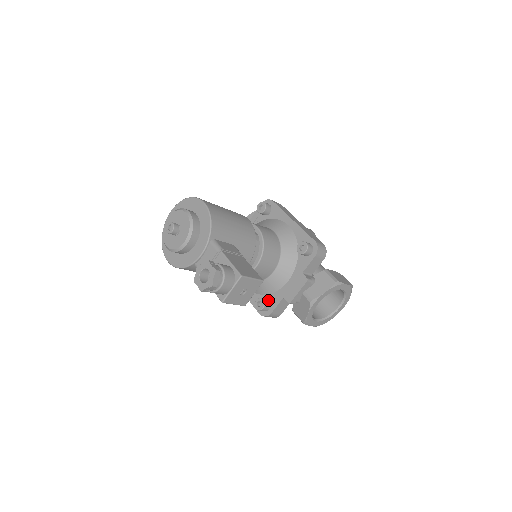
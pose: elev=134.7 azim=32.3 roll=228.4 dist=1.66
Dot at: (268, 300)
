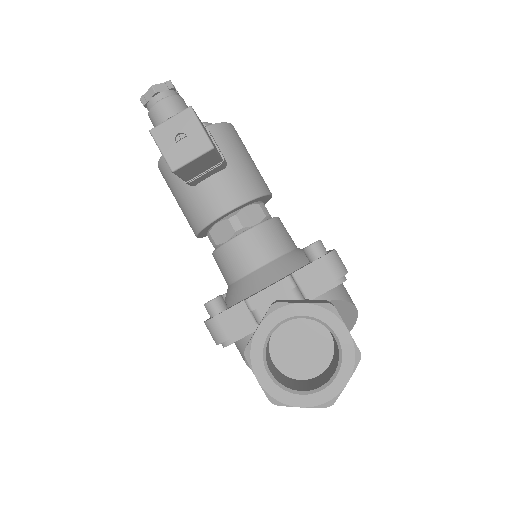
Dot at: occluded
